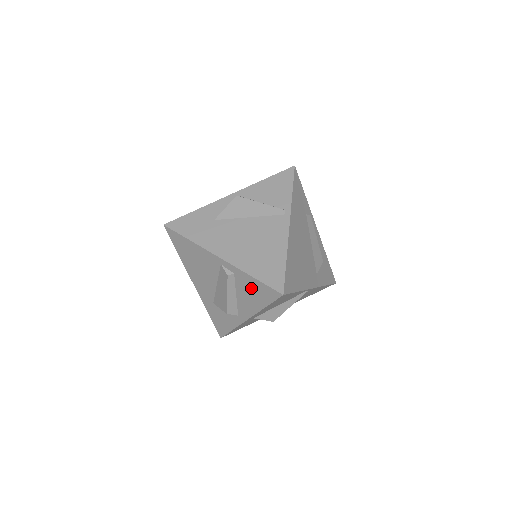
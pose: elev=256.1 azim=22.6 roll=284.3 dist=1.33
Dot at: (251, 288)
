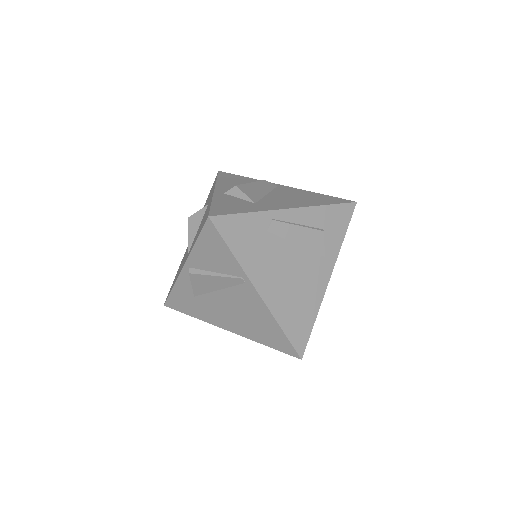
Dot at: occluded
